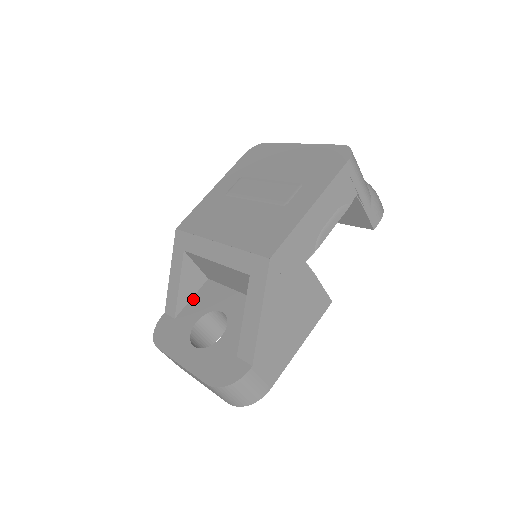
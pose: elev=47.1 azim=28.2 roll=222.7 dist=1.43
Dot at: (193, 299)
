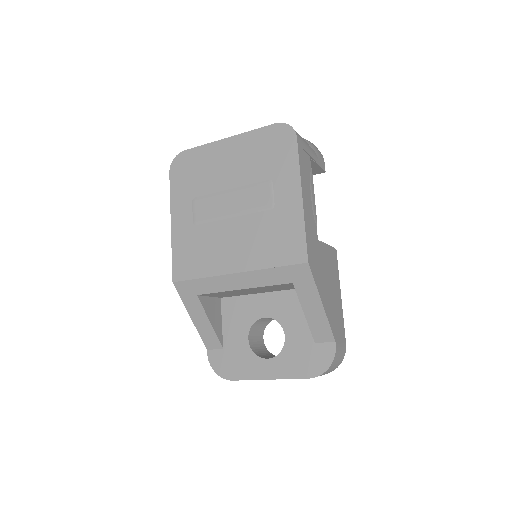
Dot at: (224, 323)
